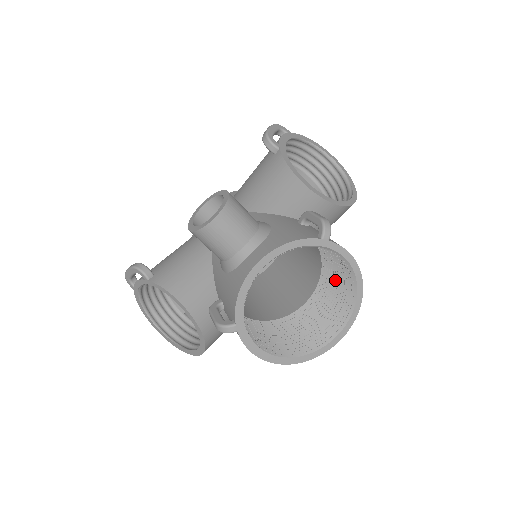
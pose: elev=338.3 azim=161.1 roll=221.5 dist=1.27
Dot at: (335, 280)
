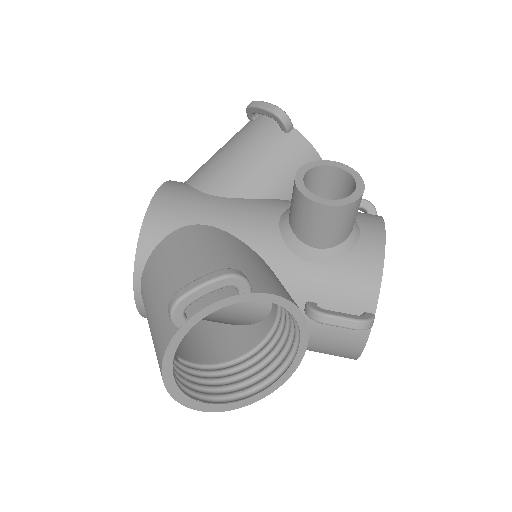
Dot at: occluded
